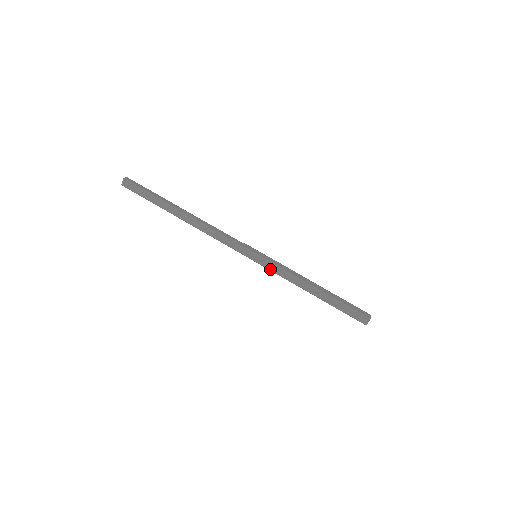
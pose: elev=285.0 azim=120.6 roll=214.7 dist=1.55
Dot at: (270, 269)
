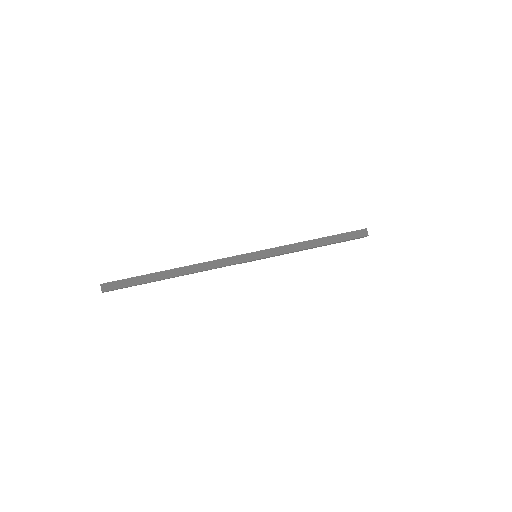
Dot at: (274, 255)
